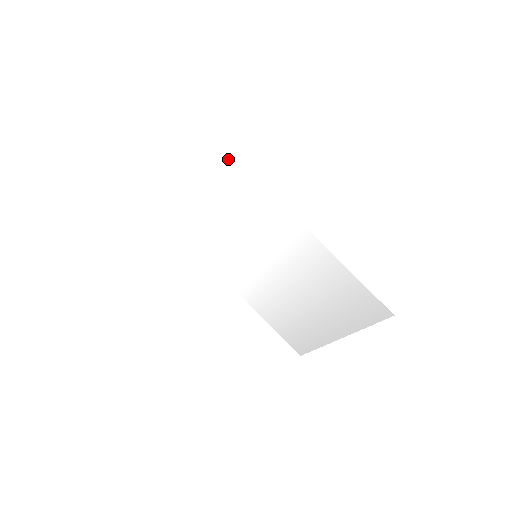
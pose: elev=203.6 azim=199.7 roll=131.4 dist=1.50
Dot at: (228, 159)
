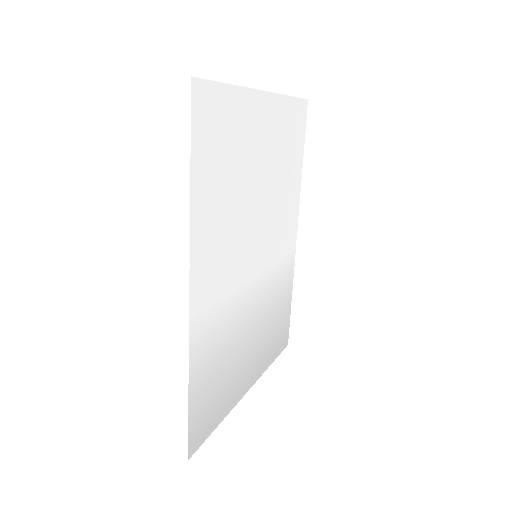
Dot at: (199, 165)
